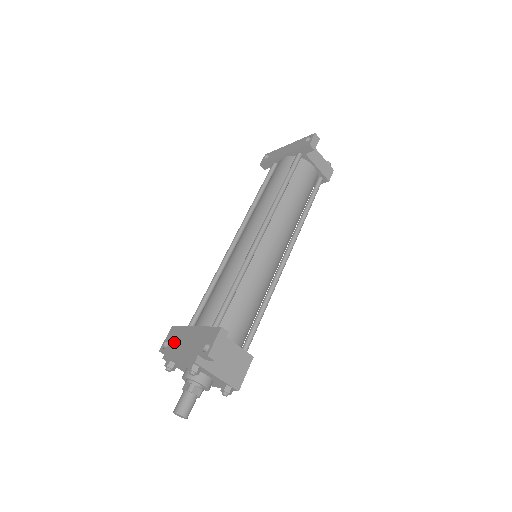
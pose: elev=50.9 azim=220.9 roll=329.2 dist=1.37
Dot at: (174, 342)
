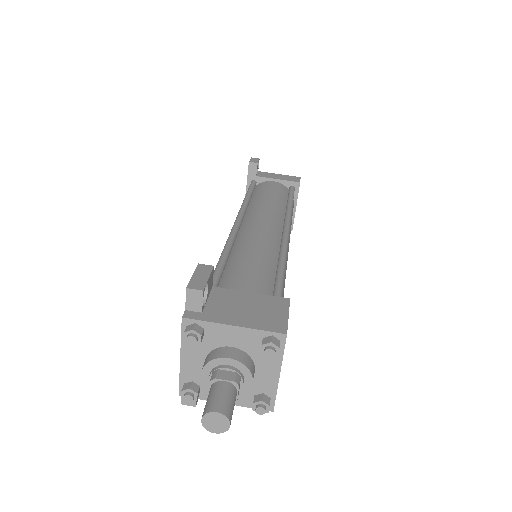
Dot at: occluded
